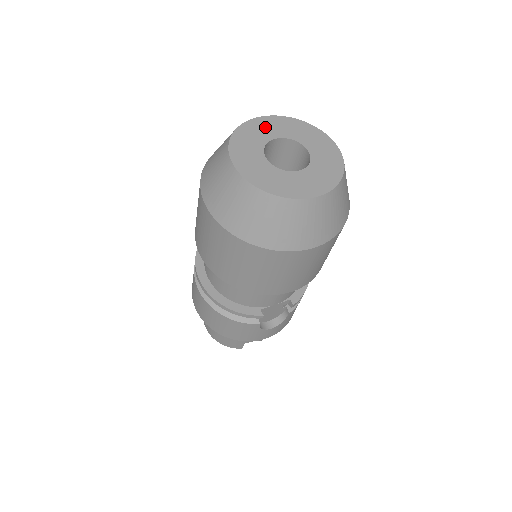
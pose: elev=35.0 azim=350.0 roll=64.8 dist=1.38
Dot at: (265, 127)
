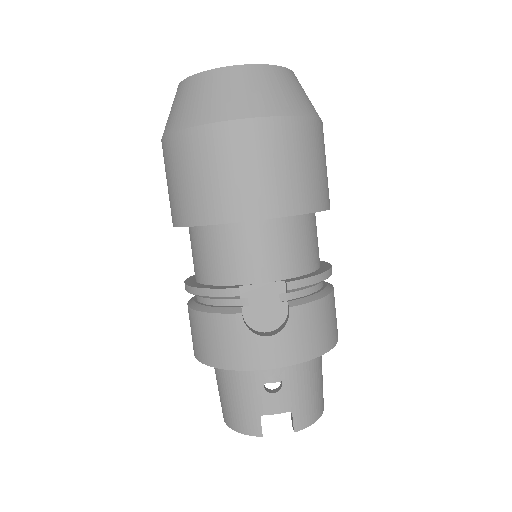
Dot at: occluded
